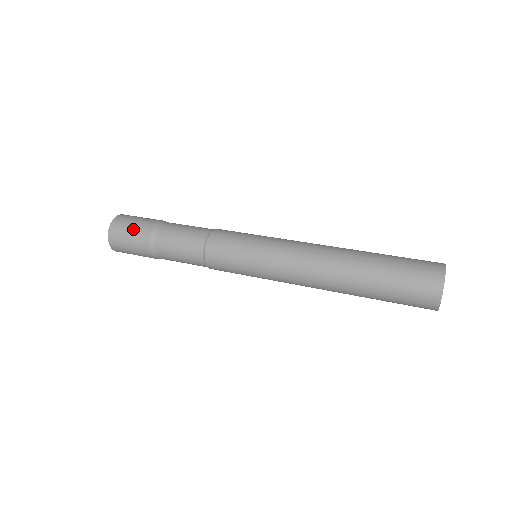
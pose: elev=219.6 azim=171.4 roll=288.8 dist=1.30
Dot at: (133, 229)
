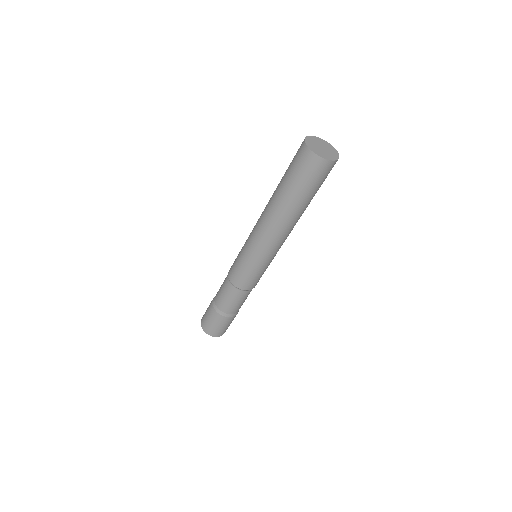
Dot at: (207, 315)
